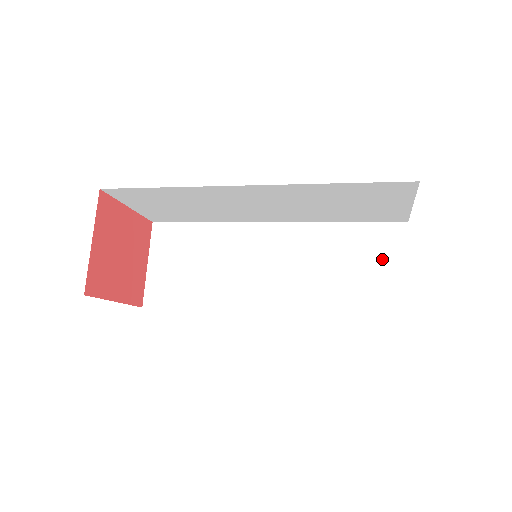
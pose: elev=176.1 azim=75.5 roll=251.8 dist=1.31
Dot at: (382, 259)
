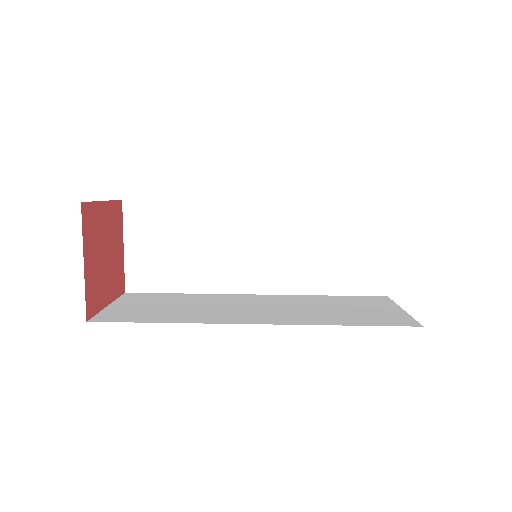
Dot at: (367, 240)
